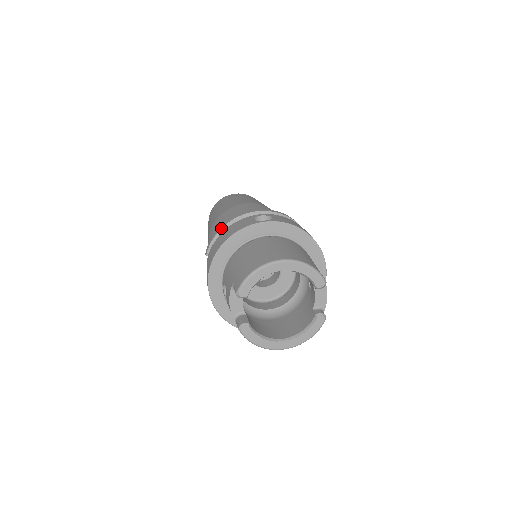
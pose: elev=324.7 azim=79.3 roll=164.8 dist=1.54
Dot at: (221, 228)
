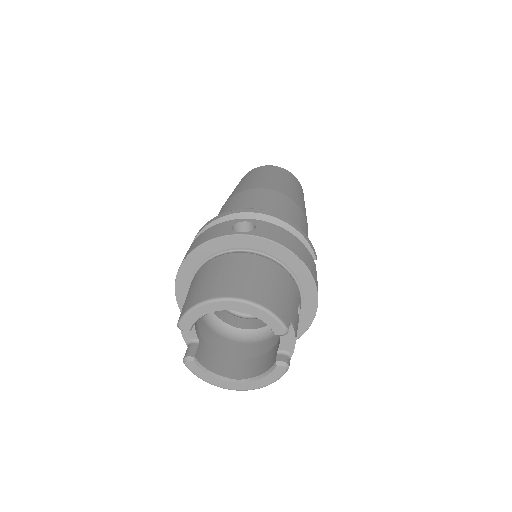
Dot at: (204, 226)
